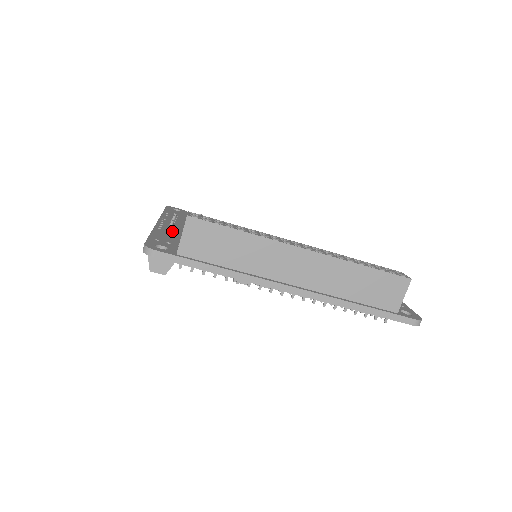
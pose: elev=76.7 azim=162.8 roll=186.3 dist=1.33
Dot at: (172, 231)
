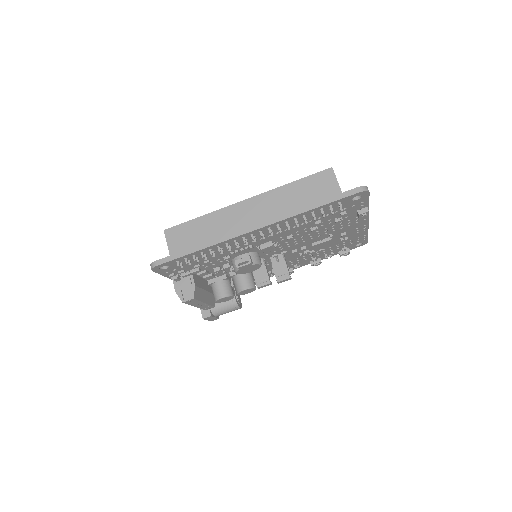
Dot at: occluded
